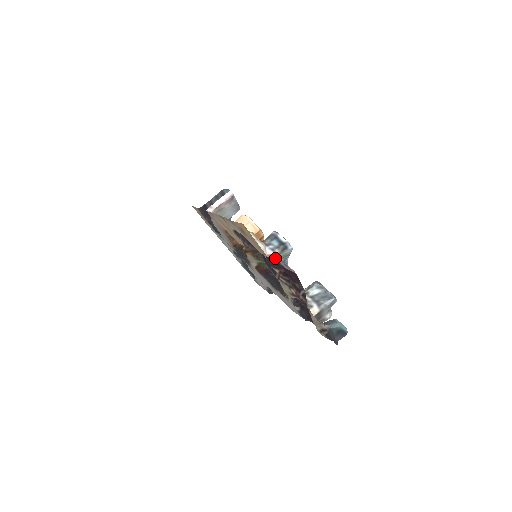
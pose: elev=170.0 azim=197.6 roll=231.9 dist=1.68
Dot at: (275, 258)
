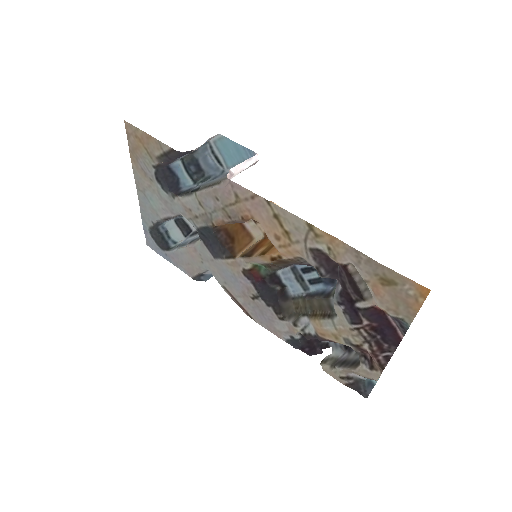
Dot at: (393, 317)
